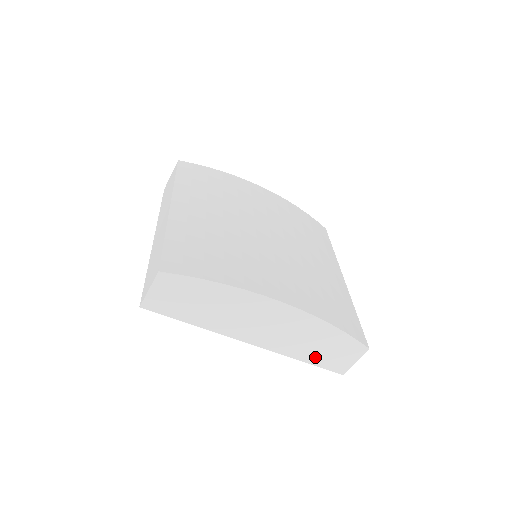
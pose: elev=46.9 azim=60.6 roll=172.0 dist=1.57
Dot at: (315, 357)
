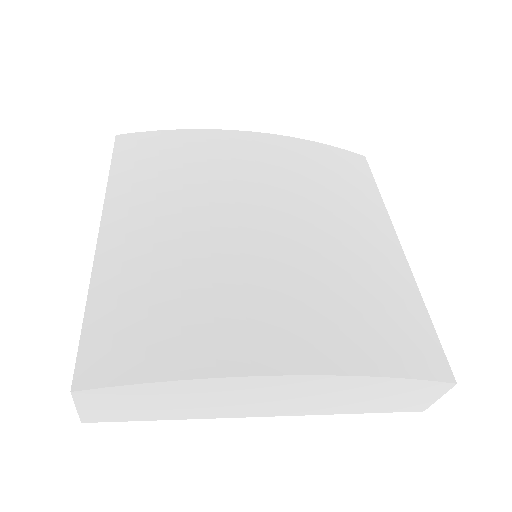
Dot at: (371, 407)
